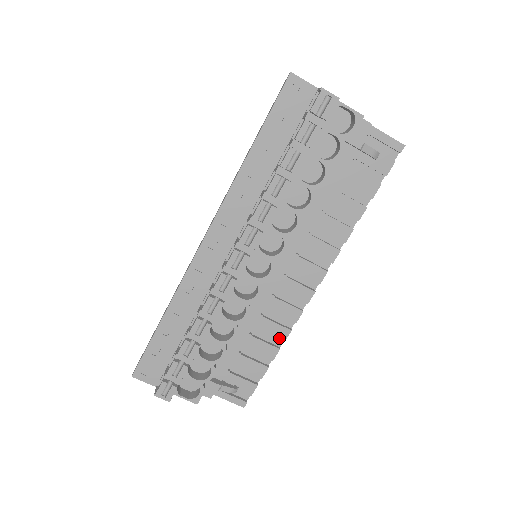
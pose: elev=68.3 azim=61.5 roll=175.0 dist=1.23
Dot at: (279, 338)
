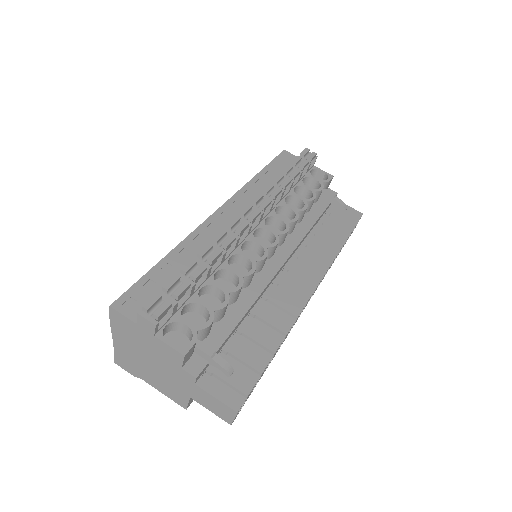
Dot at: (281, 329)
